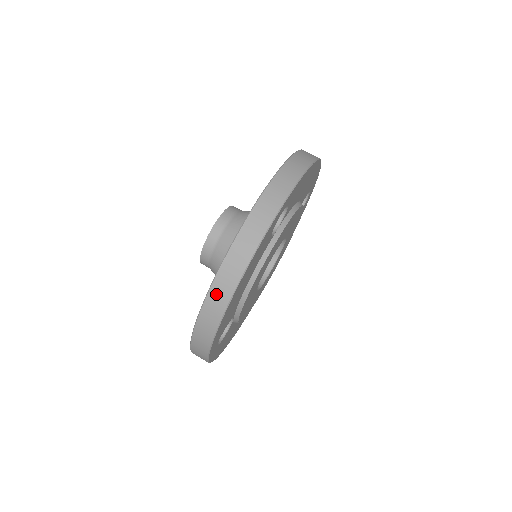
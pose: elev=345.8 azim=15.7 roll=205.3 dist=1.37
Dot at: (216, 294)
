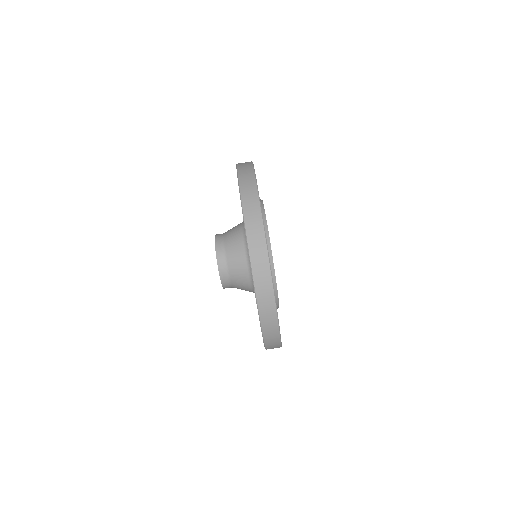
Dot at: (253, 240)
